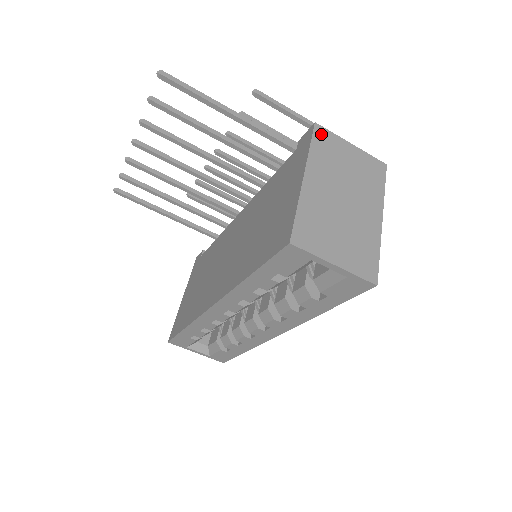
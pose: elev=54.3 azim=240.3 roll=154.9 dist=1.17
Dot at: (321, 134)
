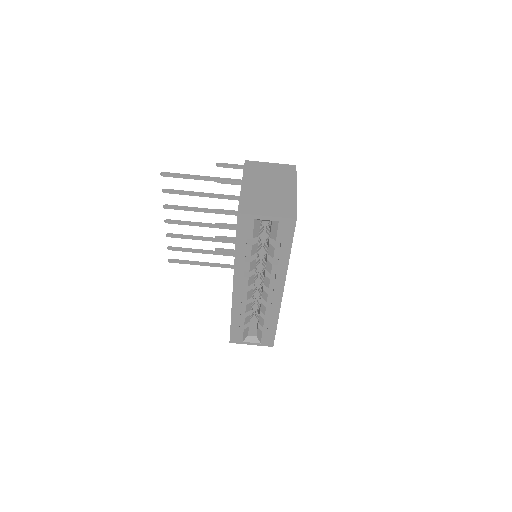
Dot at: (250, 164)
